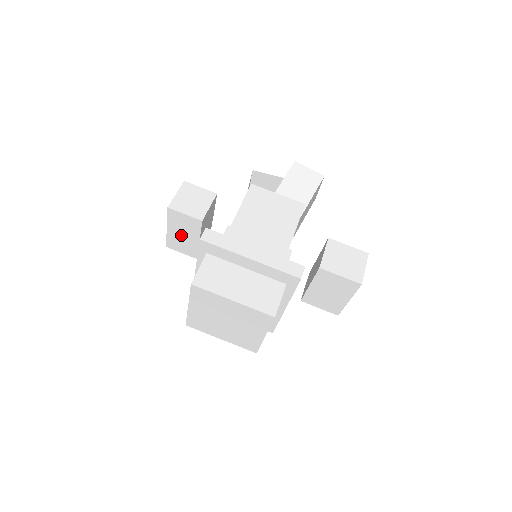
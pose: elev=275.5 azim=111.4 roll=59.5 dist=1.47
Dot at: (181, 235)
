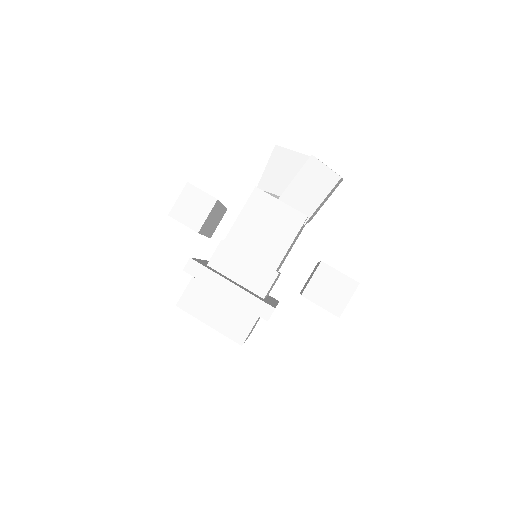
Dot at: occluded
